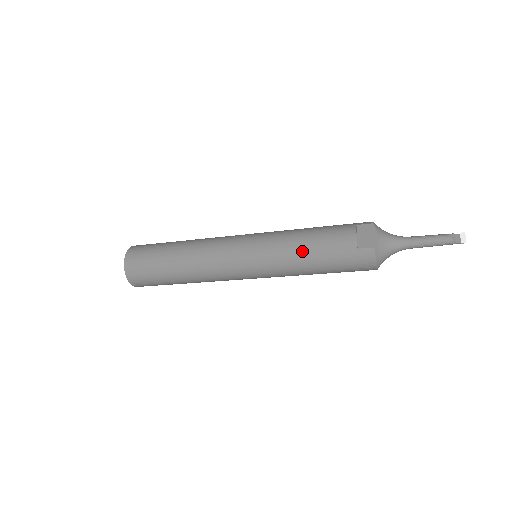
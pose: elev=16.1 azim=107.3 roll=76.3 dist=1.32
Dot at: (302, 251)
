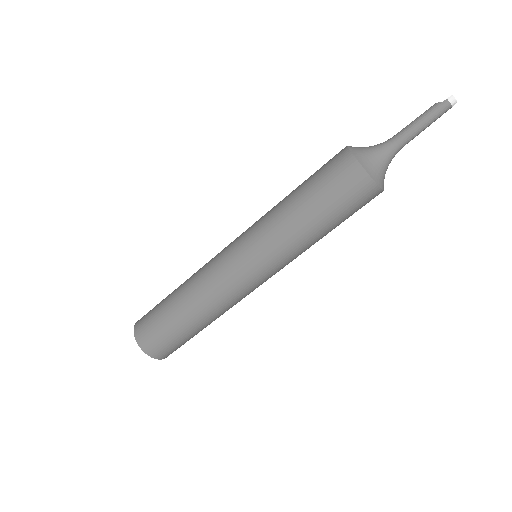
Dot at: (284, 198)
